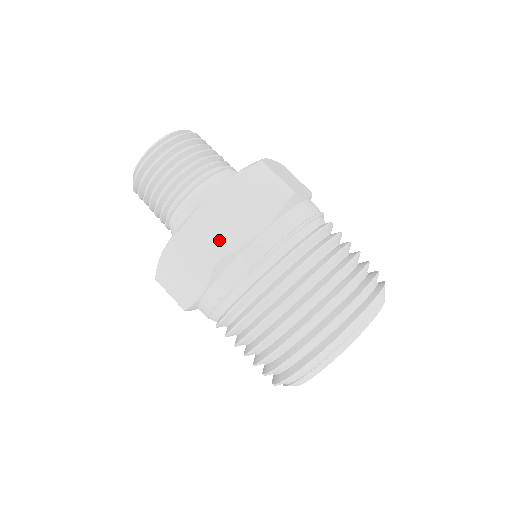
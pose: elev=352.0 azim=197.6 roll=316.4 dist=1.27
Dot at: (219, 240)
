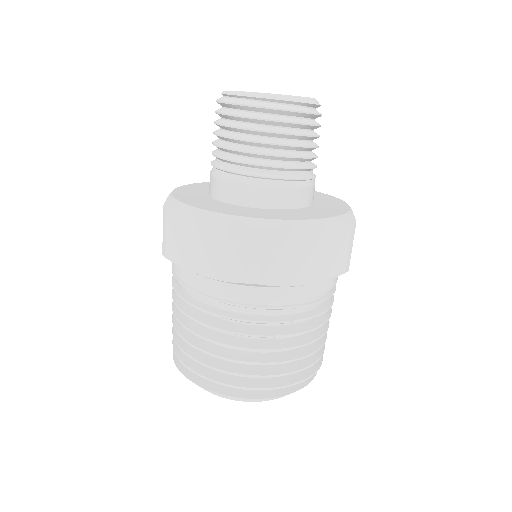
Dot at: (176, 246)
